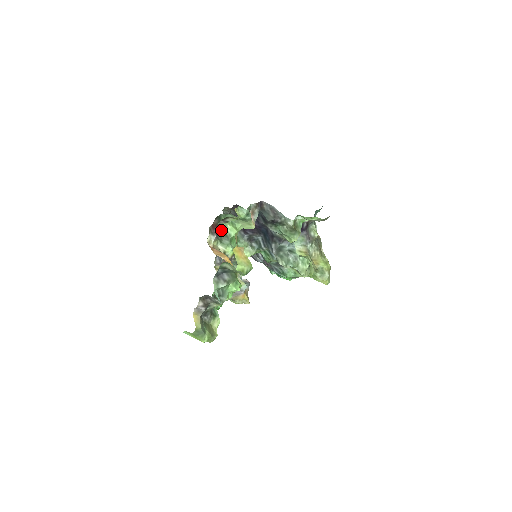
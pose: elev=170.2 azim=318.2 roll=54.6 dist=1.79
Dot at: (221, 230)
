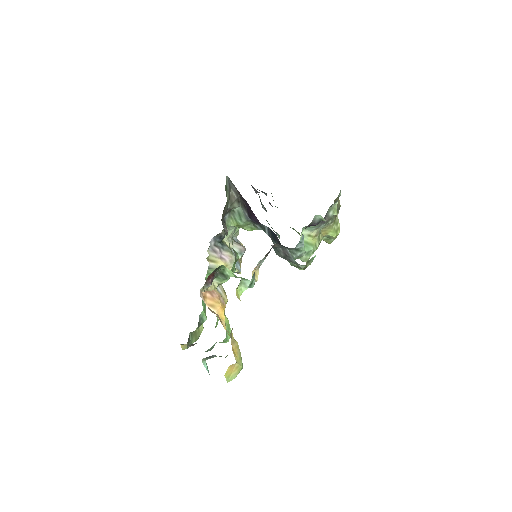
Dot at: (218, 270)
